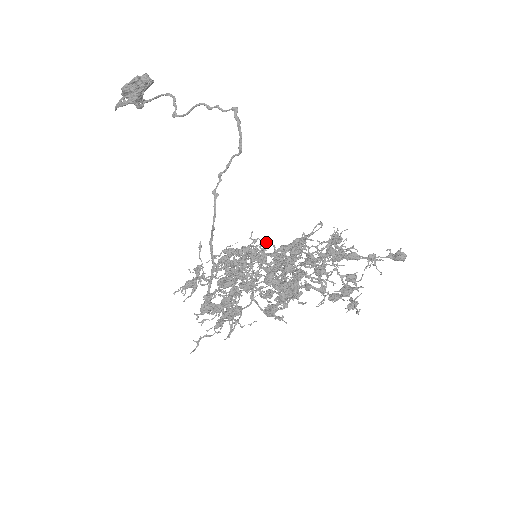
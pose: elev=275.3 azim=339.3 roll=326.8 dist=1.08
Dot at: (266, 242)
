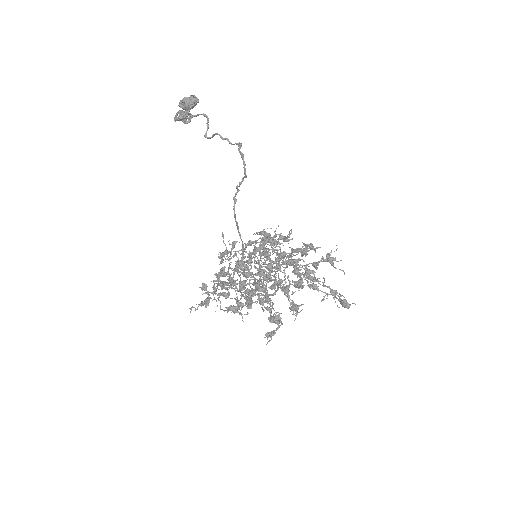
Dot at: (273, 244)
